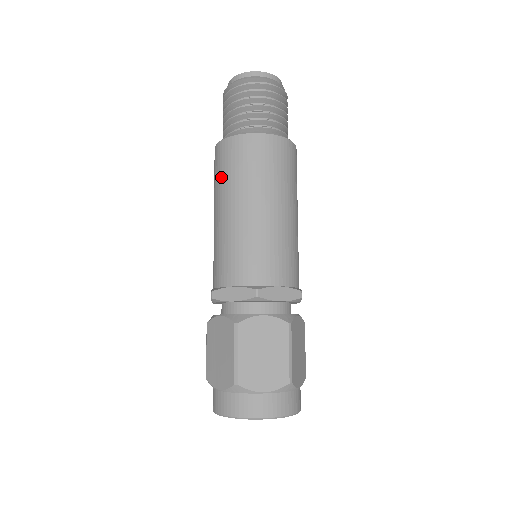
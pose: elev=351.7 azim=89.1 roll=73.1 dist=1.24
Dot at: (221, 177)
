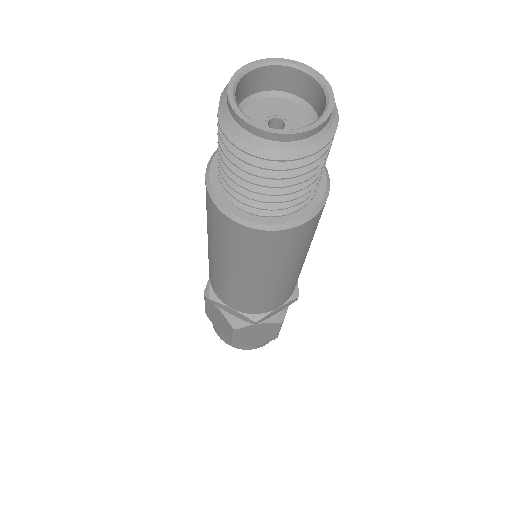
Dot at: occluded
